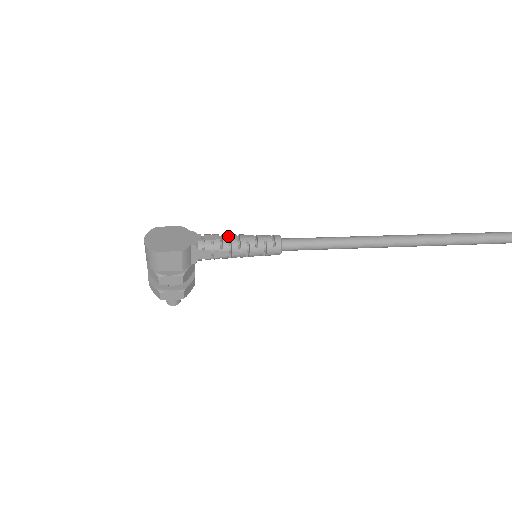
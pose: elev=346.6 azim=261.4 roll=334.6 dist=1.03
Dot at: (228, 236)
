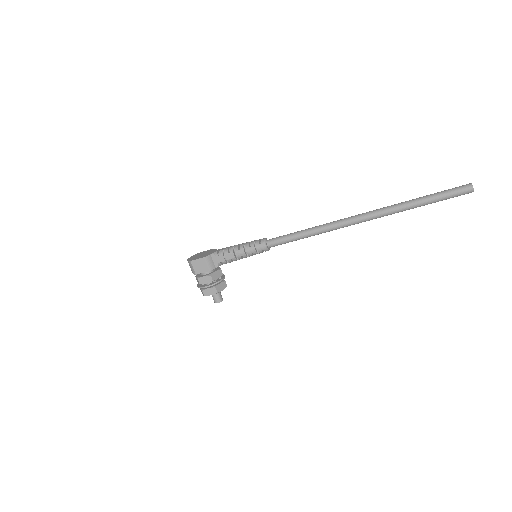
Dot at: (234, 246)
